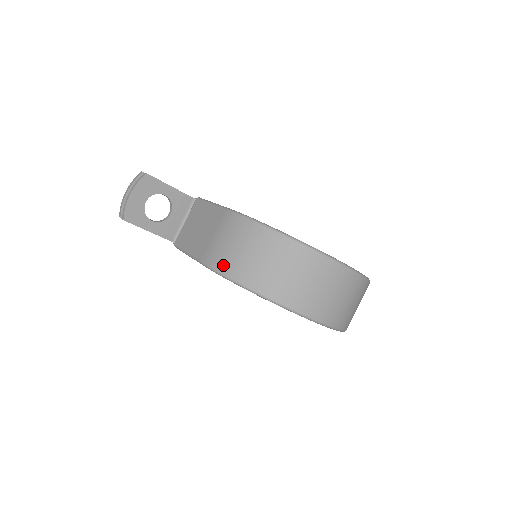
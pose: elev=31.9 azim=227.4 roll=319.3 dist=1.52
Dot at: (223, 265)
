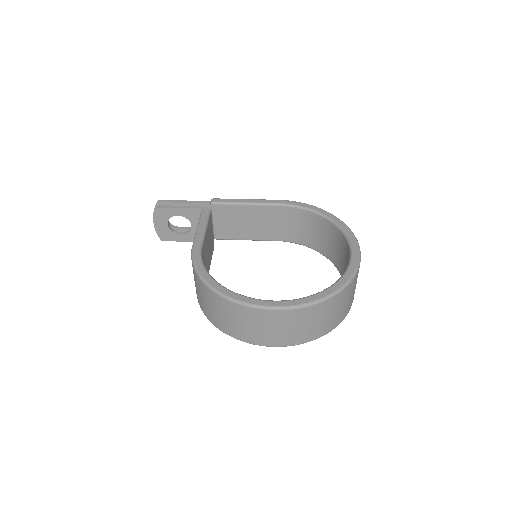
Dot at: (197, 297)
